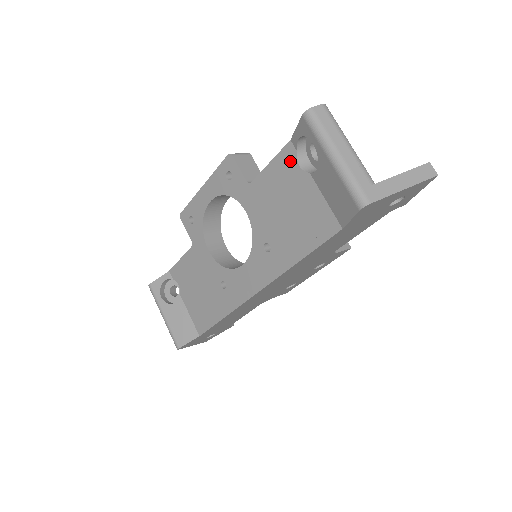
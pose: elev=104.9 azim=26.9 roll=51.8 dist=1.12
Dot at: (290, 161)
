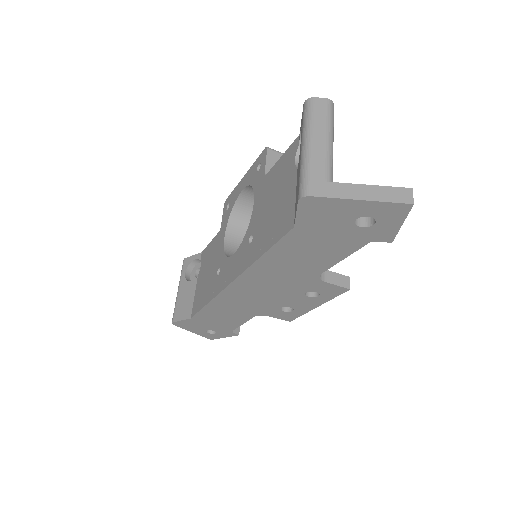
Dot at: (292, 155)
